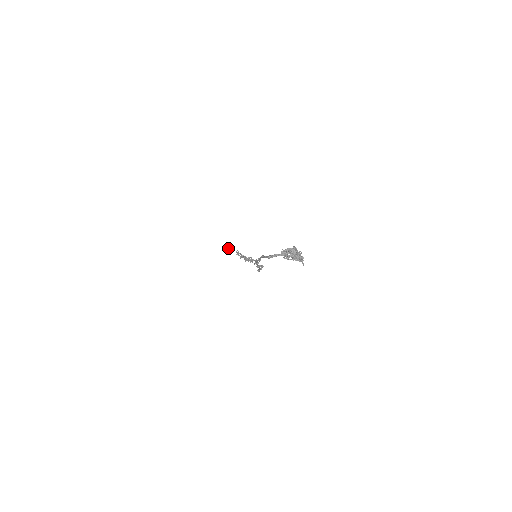
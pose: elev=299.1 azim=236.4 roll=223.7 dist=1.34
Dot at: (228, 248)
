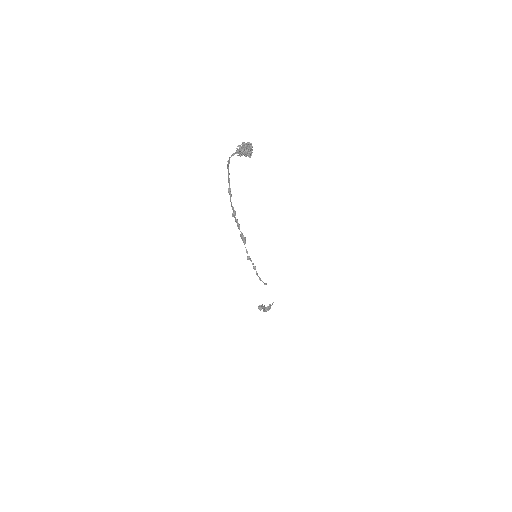
Dot at: (259, 309)
